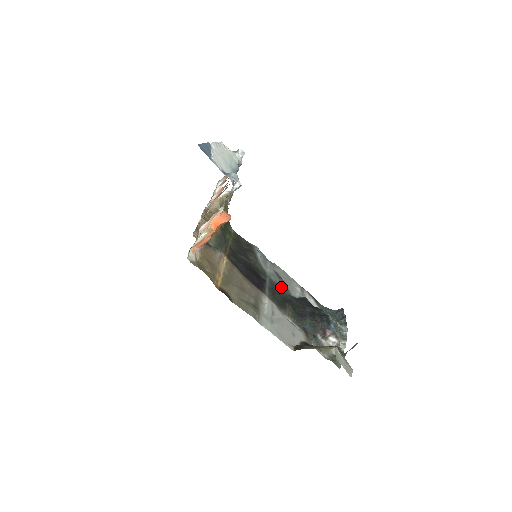
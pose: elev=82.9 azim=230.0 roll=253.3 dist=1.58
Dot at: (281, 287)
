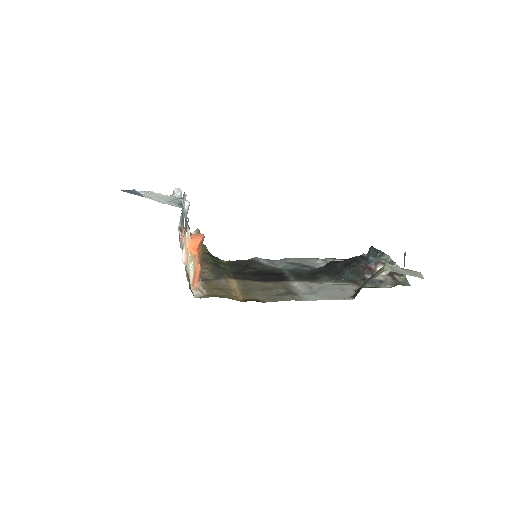
Dot at: (302, 268)
